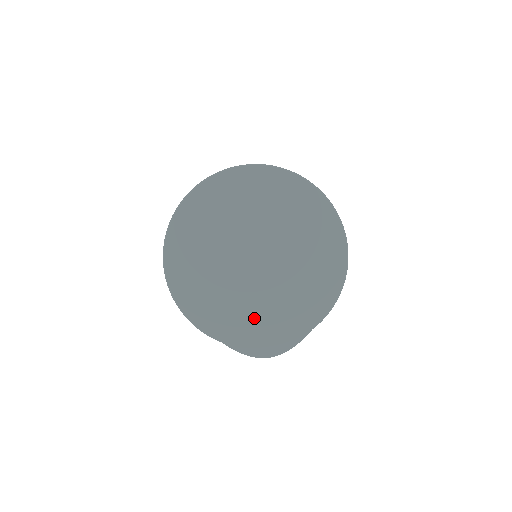
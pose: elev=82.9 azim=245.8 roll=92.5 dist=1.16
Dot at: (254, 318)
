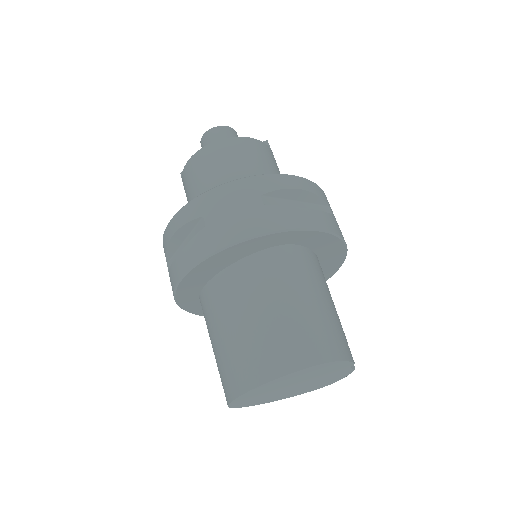
Dot at: (311, 387)
